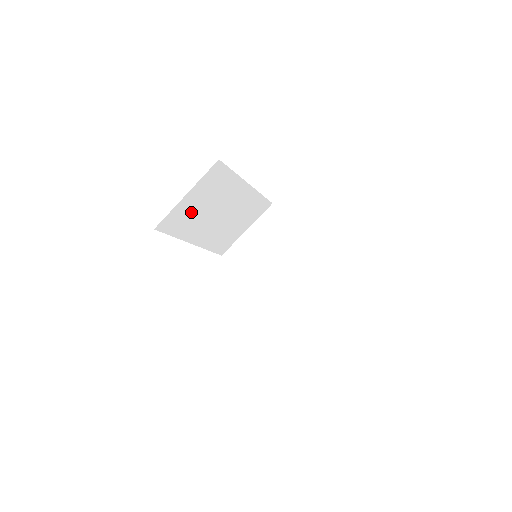
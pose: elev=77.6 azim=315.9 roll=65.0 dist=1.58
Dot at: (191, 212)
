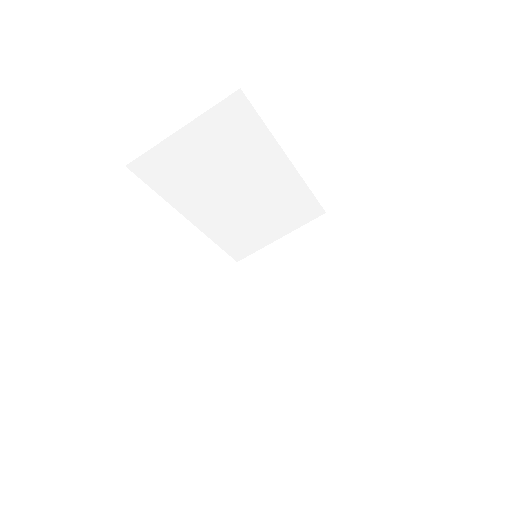
Dot at: (189, 165)
